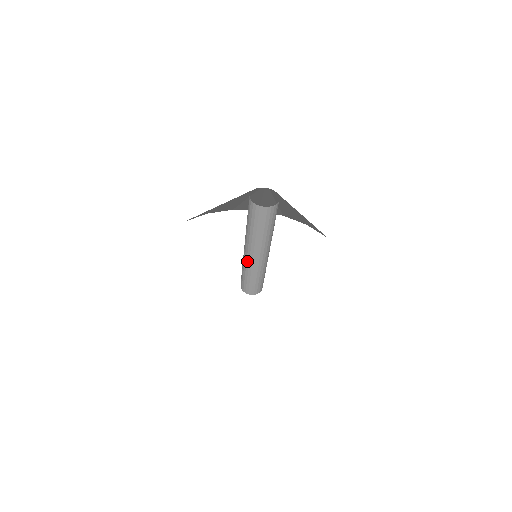
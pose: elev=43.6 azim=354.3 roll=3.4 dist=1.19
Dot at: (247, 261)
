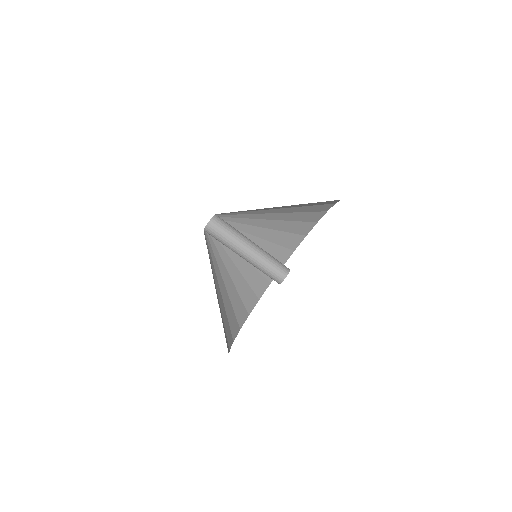
Dot at: (250, 263)
